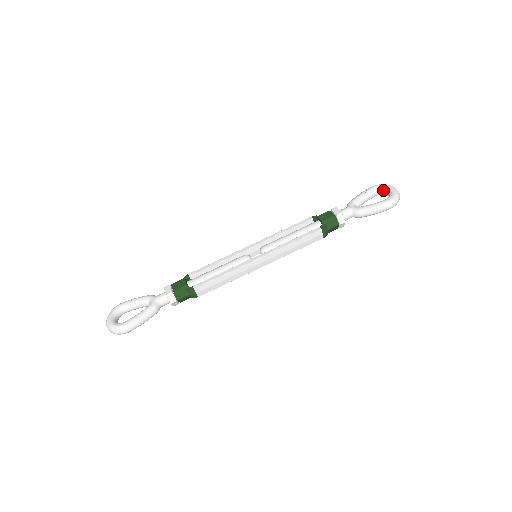
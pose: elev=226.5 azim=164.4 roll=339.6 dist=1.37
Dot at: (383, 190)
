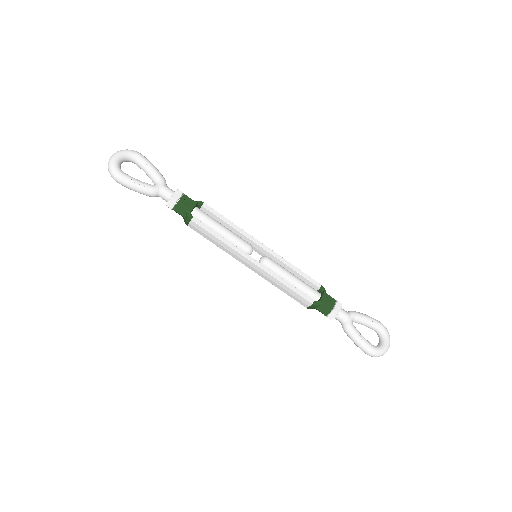
Dot at: (382, 336)
